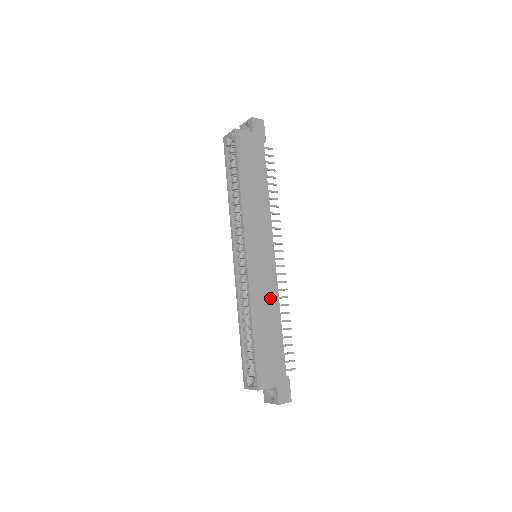
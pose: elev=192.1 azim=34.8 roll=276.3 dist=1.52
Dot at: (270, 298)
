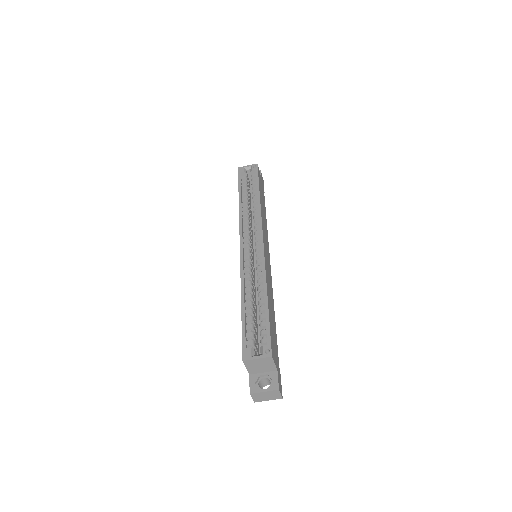
Dot at: (271, 290)
